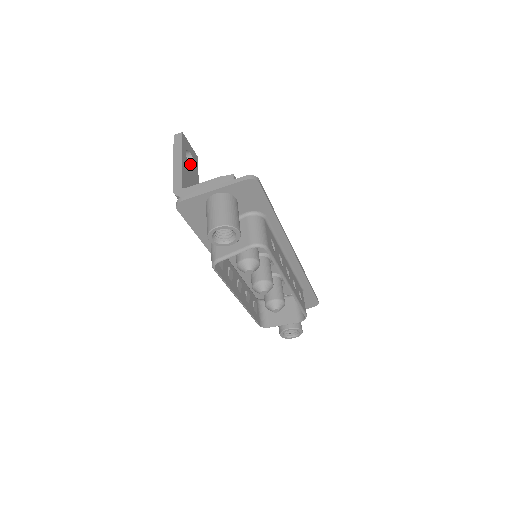
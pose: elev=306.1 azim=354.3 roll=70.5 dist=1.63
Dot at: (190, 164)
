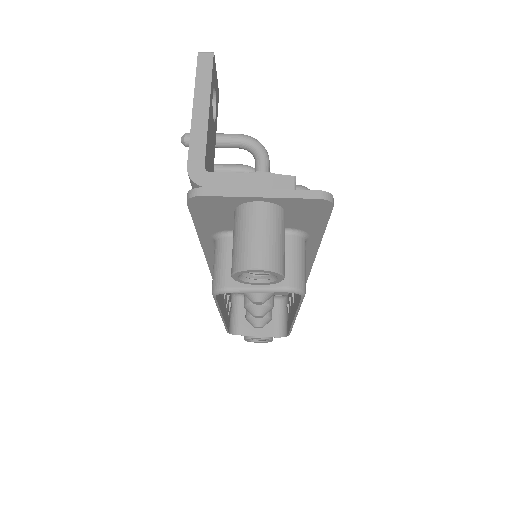
Dot at: occluded
